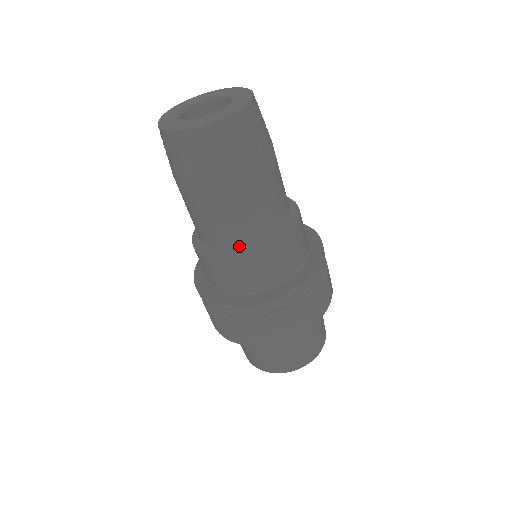
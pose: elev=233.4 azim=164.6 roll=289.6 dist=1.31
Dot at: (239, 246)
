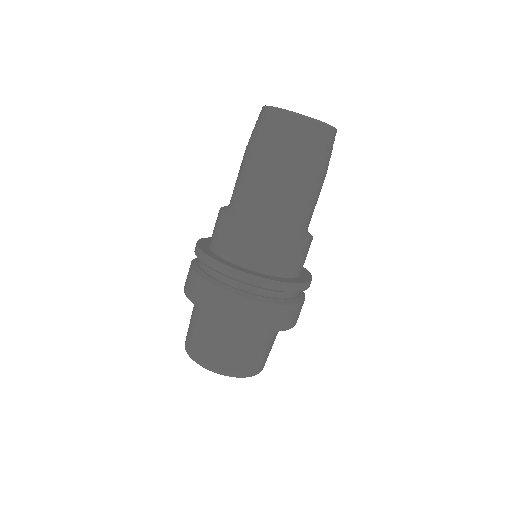
Dot at: (235, 210)
